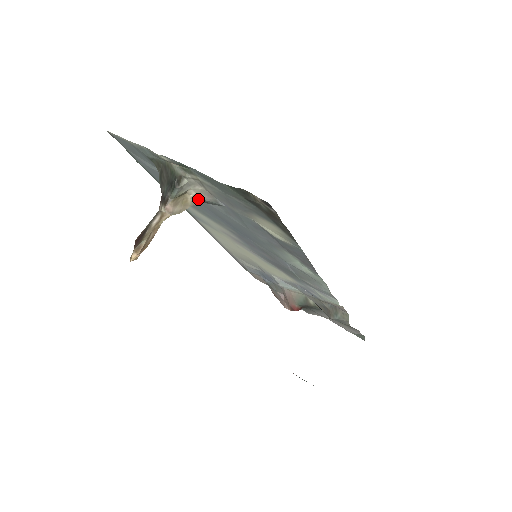
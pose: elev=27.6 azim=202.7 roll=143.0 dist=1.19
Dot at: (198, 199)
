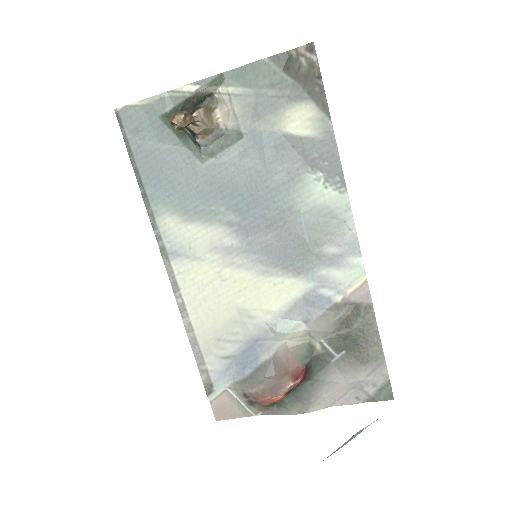
Dot at: (222, 124)
